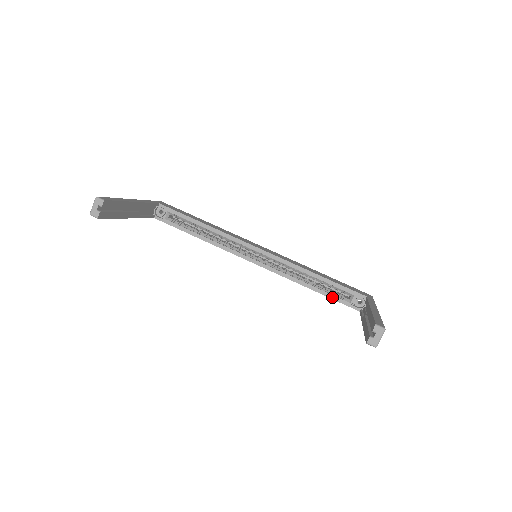
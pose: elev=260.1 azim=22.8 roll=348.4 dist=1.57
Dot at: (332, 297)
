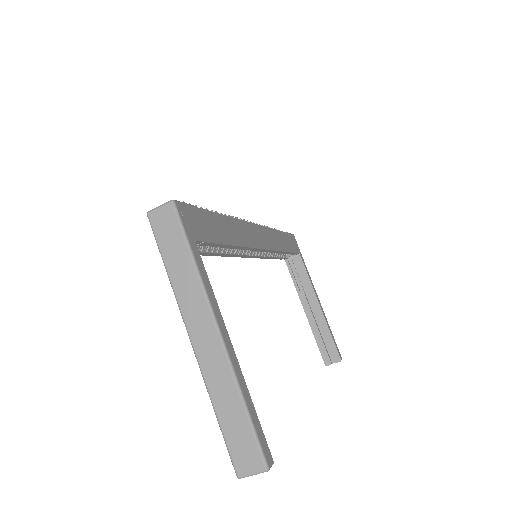
Dot at: occluded
